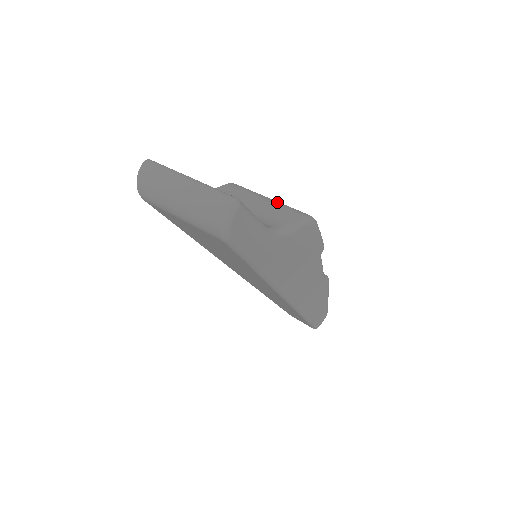
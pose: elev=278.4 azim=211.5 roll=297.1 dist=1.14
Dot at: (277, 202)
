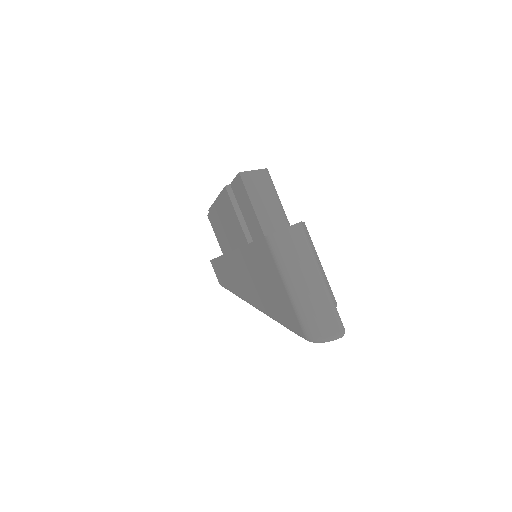
Dot at: occluded
